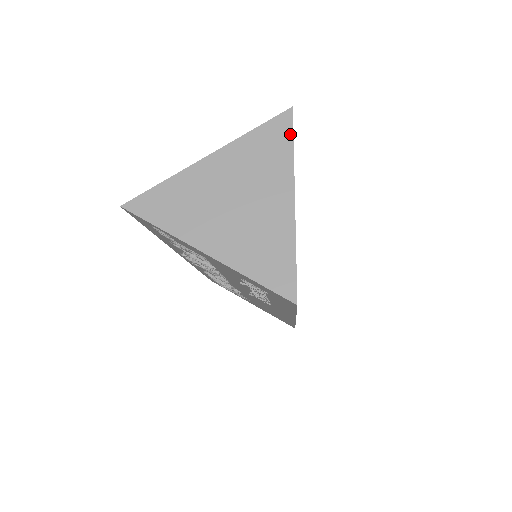
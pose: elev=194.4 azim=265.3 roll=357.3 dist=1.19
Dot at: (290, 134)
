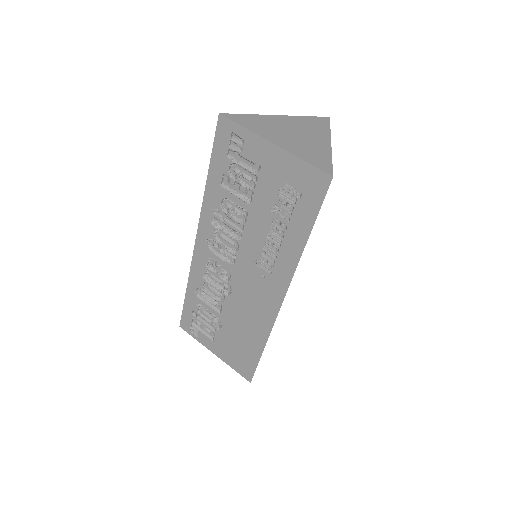
Dot at: (328, 124)
